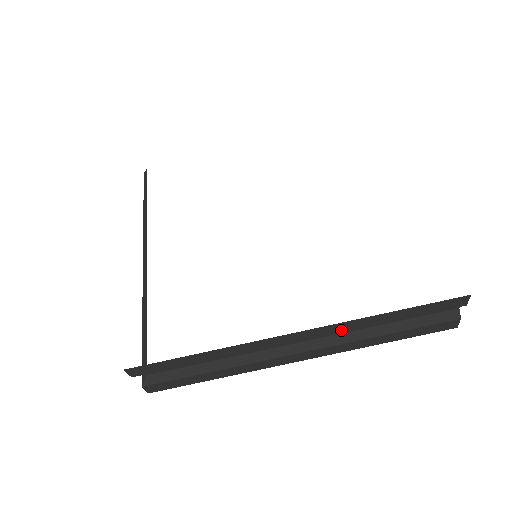
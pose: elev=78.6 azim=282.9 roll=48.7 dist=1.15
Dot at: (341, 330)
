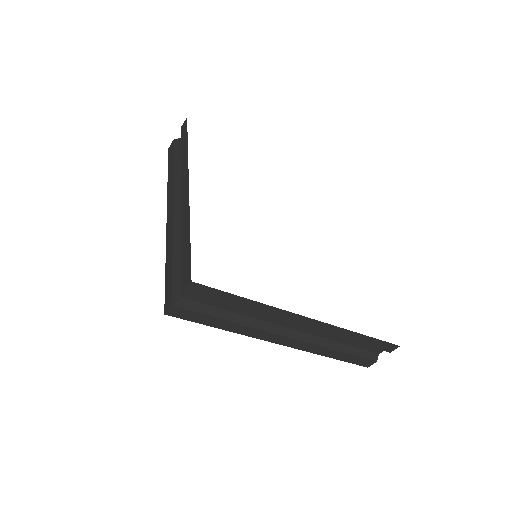
Dot at: (329, 332)
